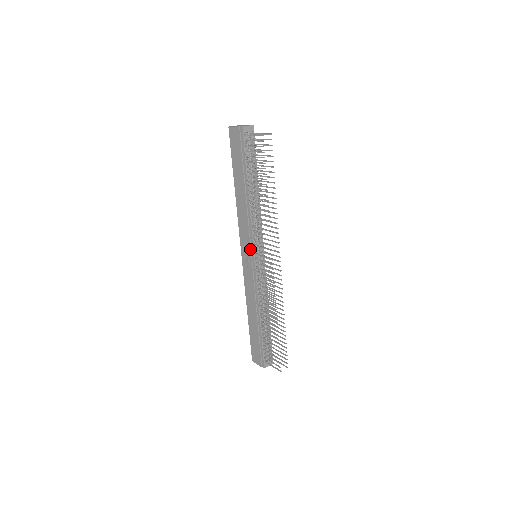
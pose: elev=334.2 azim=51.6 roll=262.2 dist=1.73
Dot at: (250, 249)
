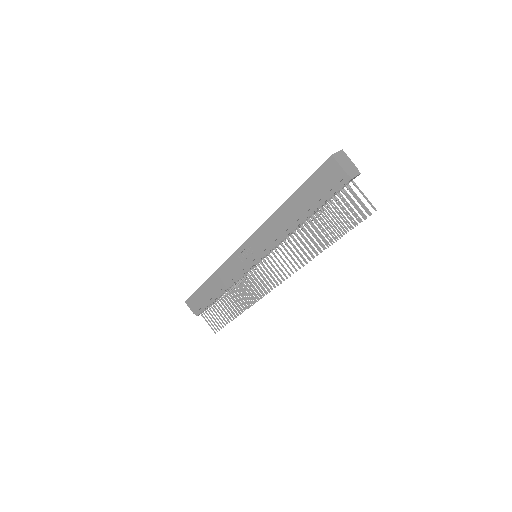
Dot at: (257, 256)
